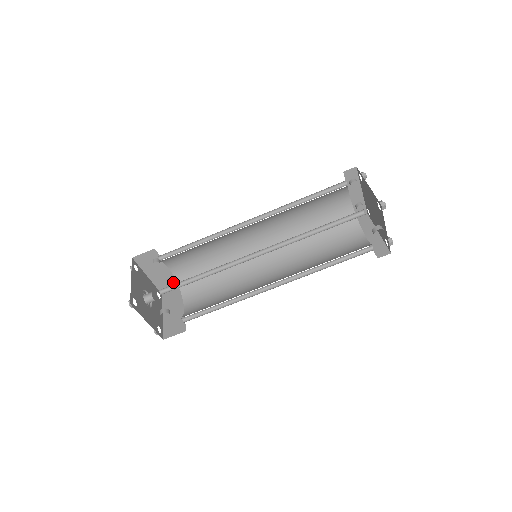
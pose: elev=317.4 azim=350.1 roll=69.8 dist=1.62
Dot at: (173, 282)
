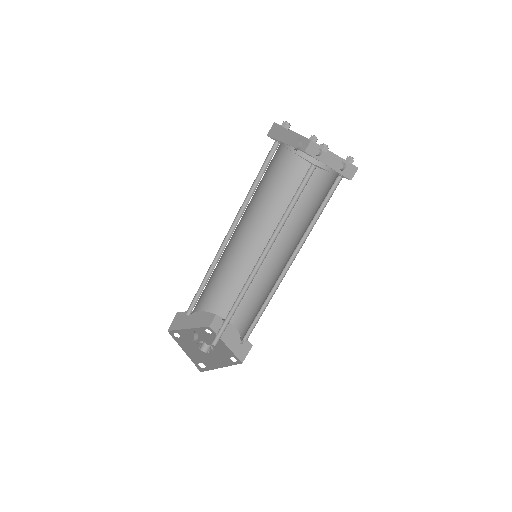
Dot at: (240, 340)
